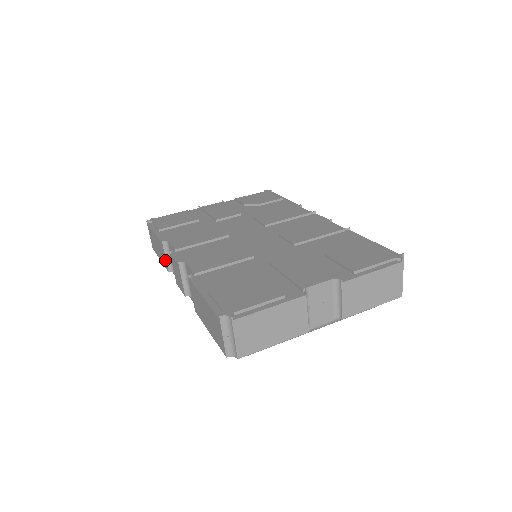
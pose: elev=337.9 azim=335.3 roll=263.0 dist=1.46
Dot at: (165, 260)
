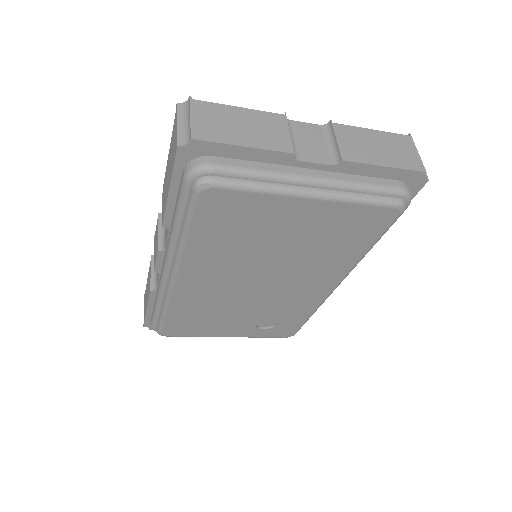
Dot at: (150, 280)
